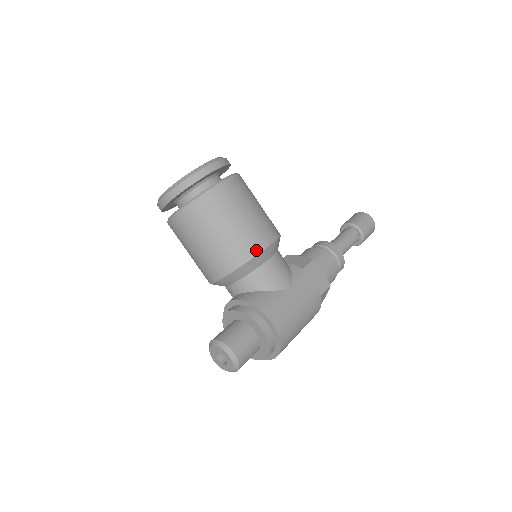
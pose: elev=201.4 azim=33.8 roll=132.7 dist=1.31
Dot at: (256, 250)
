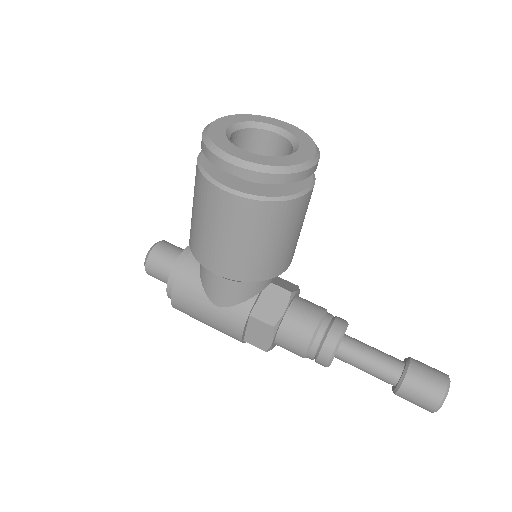
Dot at: (202, 260)
